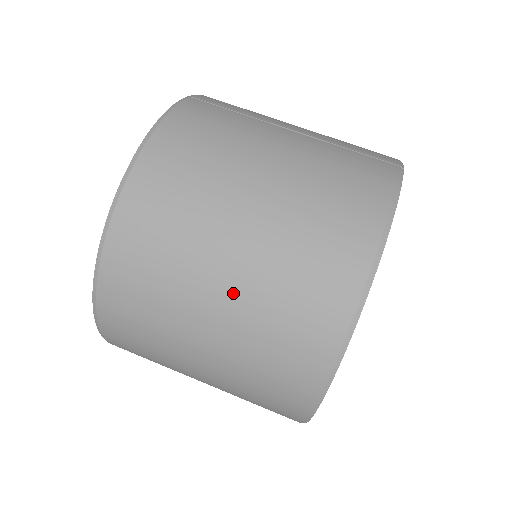
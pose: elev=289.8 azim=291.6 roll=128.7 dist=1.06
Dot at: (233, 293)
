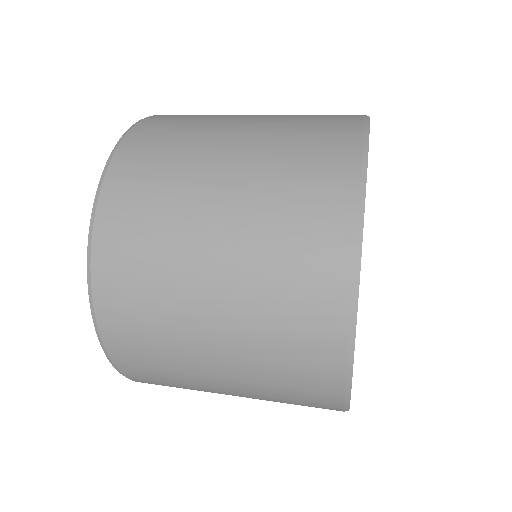
Dot at: occluded
